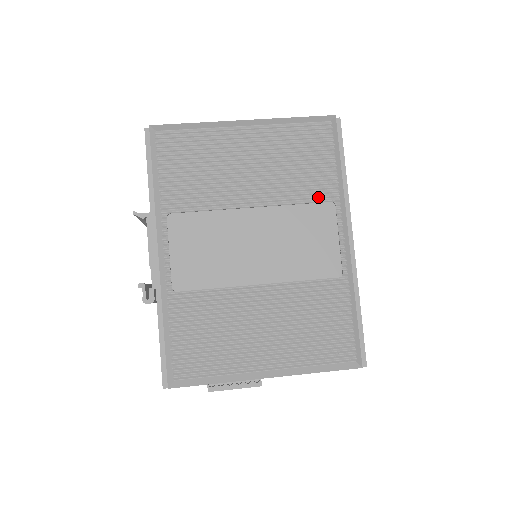
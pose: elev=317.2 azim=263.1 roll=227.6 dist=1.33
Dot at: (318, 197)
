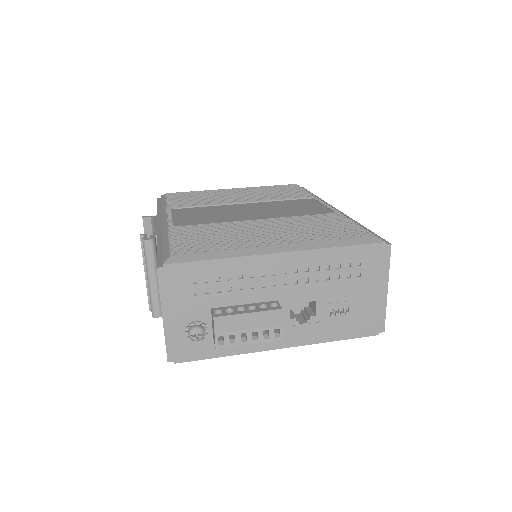
Dot at: (297, 198)
